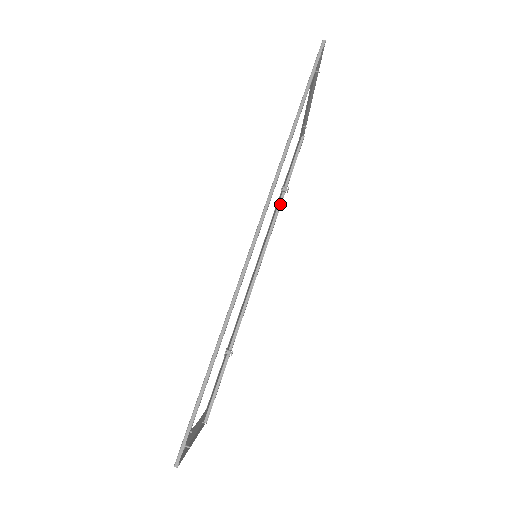
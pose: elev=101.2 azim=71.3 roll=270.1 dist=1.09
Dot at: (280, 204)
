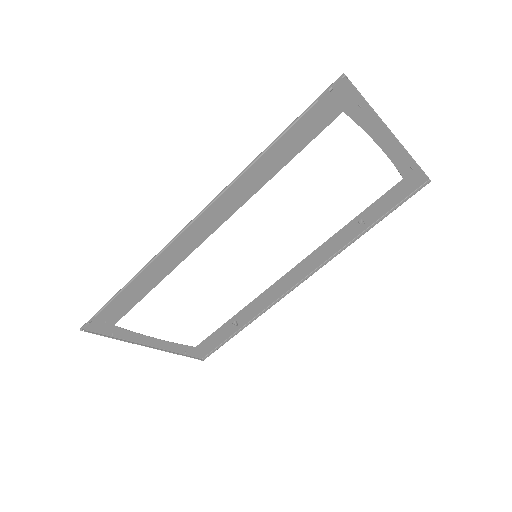
Dot at: (360, 236)
